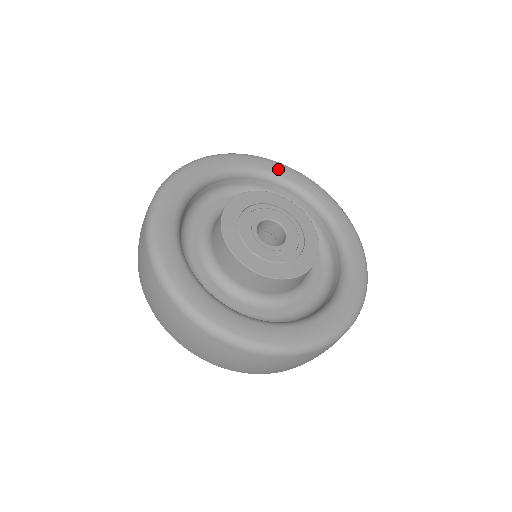
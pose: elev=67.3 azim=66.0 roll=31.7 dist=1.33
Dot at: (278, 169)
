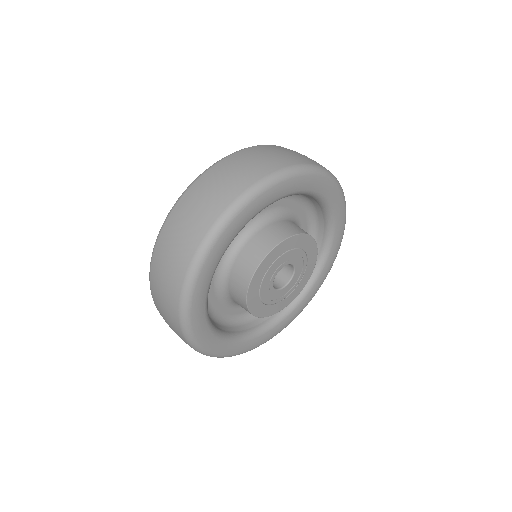
Dot at: (331, 194)
